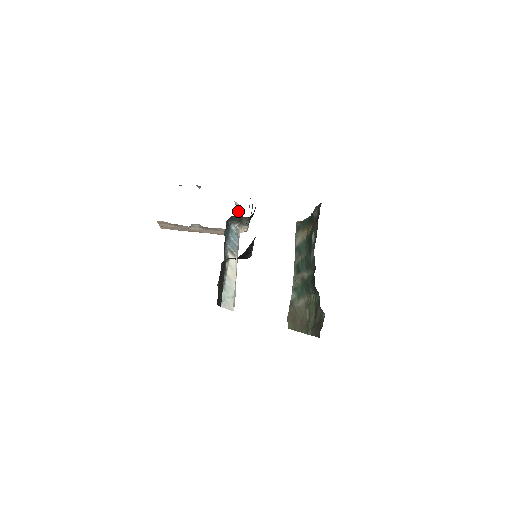
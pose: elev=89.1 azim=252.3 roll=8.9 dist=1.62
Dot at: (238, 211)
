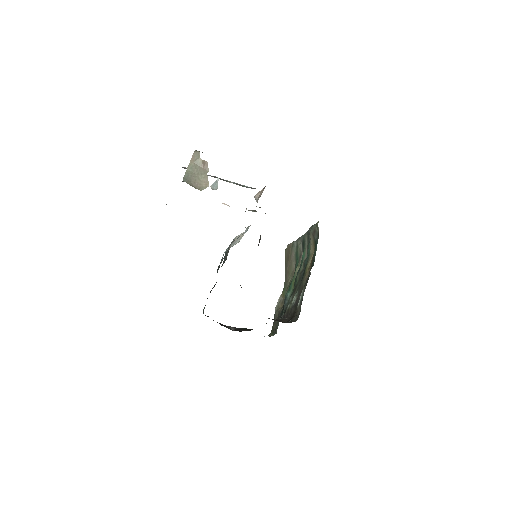
Dot at: (262, 190)
